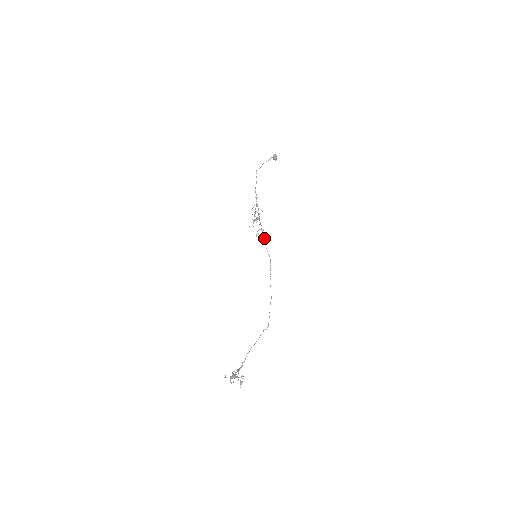
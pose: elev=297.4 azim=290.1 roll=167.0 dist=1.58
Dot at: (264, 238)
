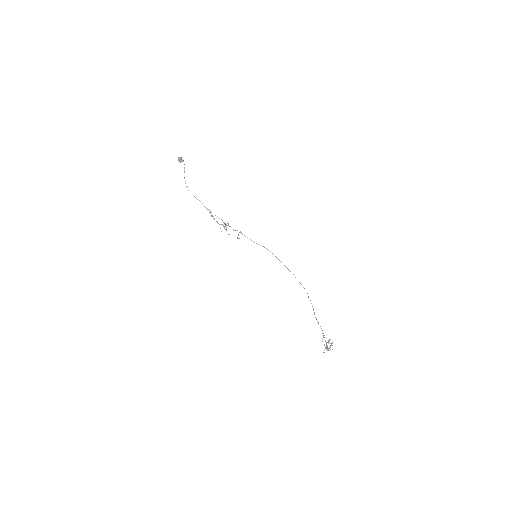
Dot at: occluded
